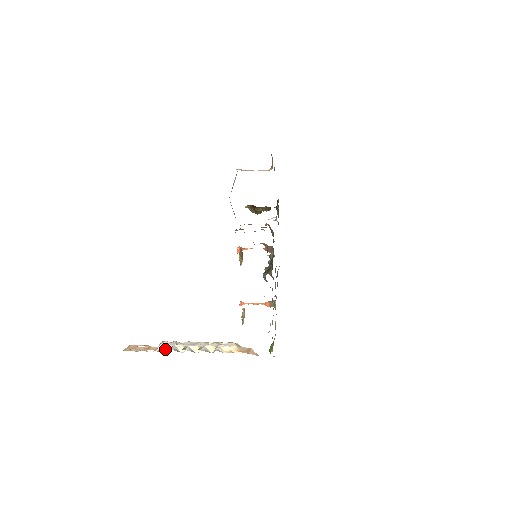
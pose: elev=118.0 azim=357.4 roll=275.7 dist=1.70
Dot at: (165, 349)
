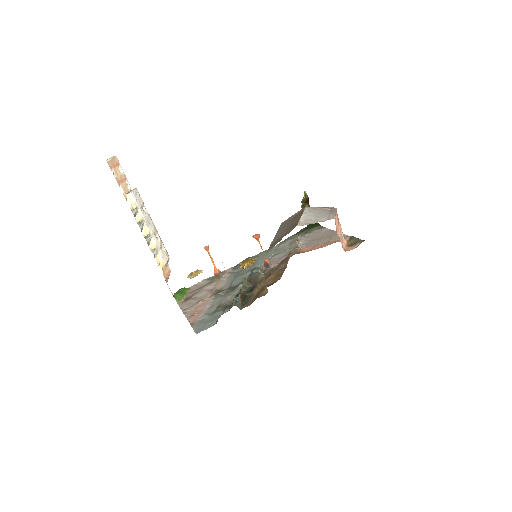
Dot at: (131, 201)
